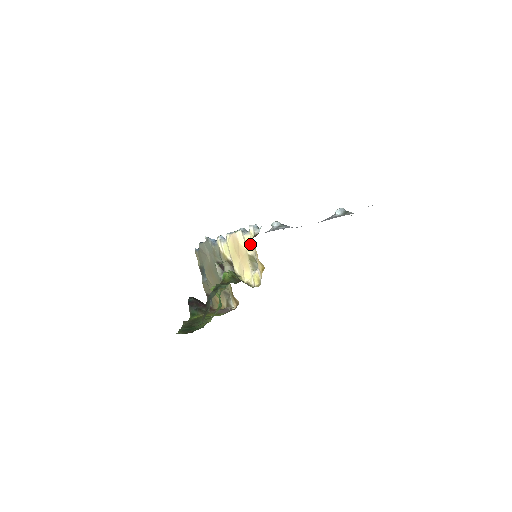
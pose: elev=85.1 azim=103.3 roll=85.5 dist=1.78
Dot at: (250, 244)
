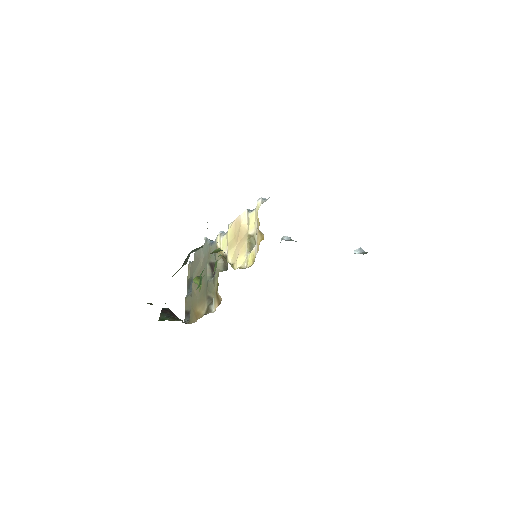
Dot at: (254, 220)
